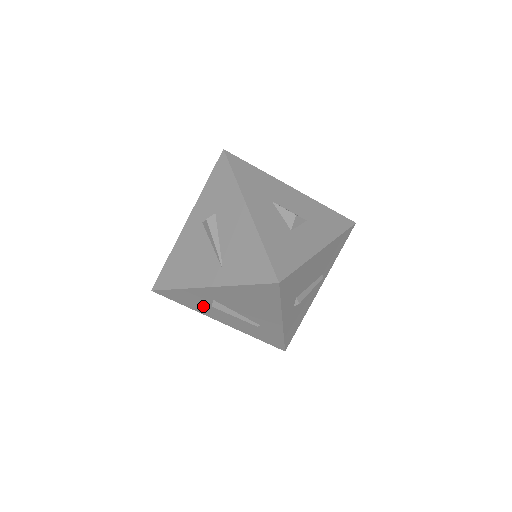
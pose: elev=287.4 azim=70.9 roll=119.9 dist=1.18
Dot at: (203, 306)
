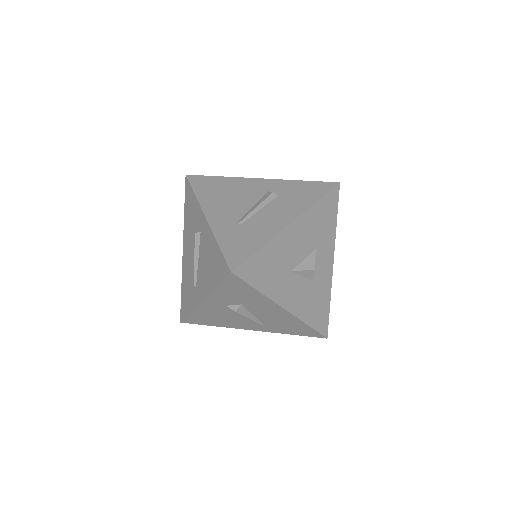
Dot at: occluded
